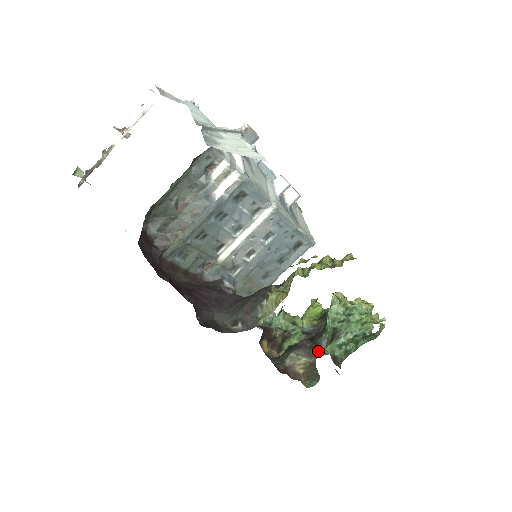
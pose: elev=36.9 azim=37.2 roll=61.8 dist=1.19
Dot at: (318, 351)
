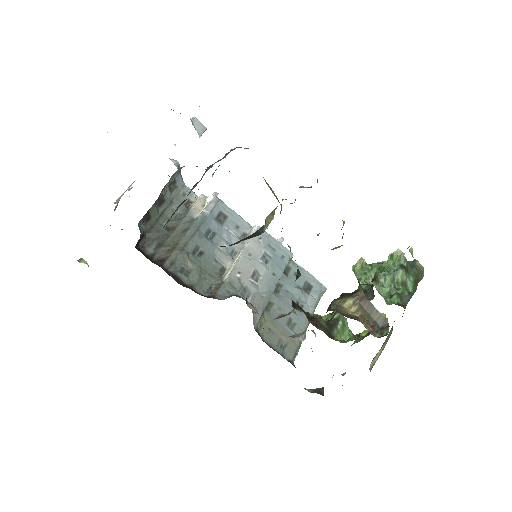
Dot at: (360, 287)
